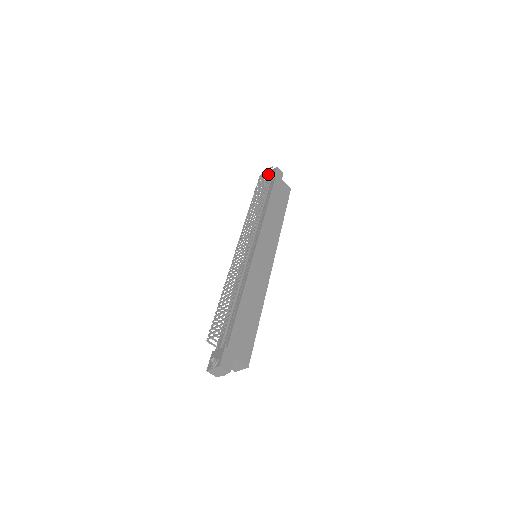
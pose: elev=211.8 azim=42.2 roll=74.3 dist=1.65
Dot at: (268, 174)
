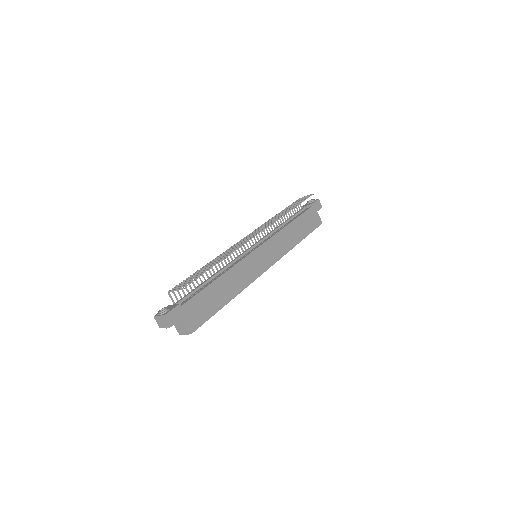
Dot at: (308, 201)
